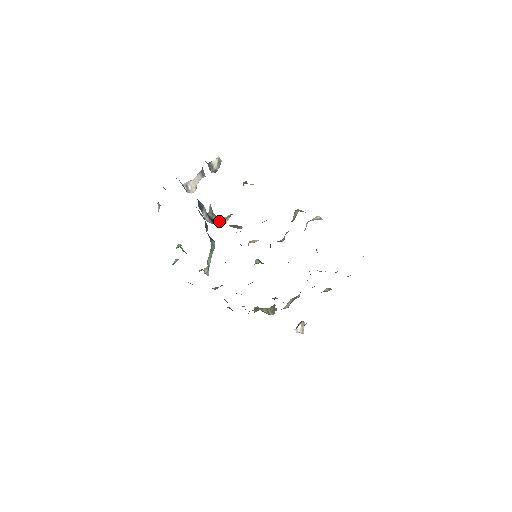
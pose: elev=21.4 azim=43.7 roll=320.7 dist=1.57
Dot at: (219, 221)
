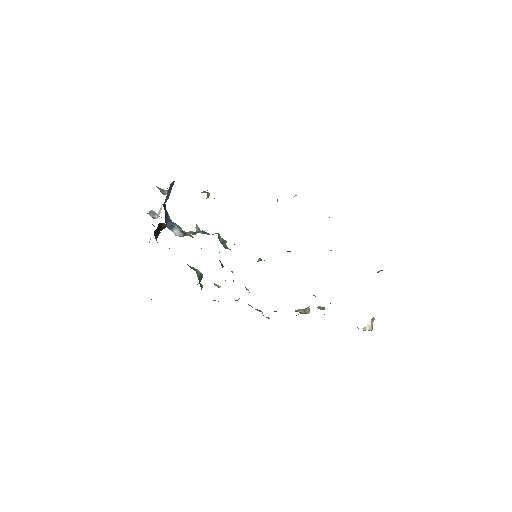
Dot at: (191, 233)
